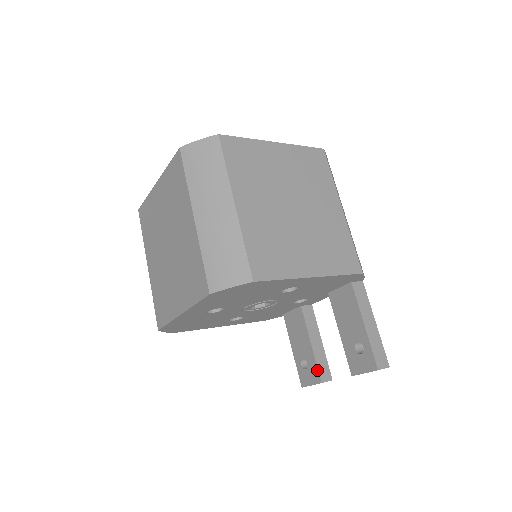
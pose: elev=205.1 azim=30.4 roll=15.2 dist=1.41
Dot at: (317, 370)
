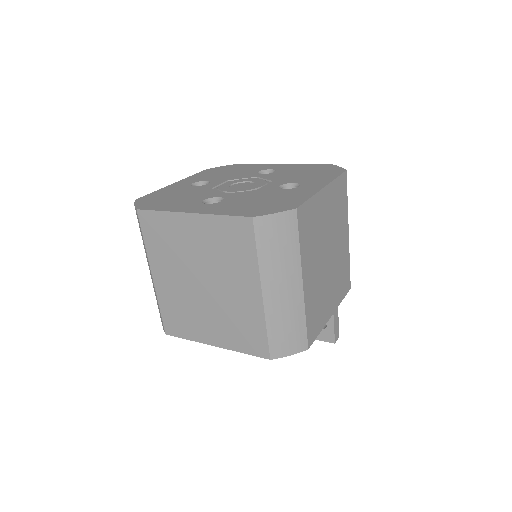
Dot at: occluded
